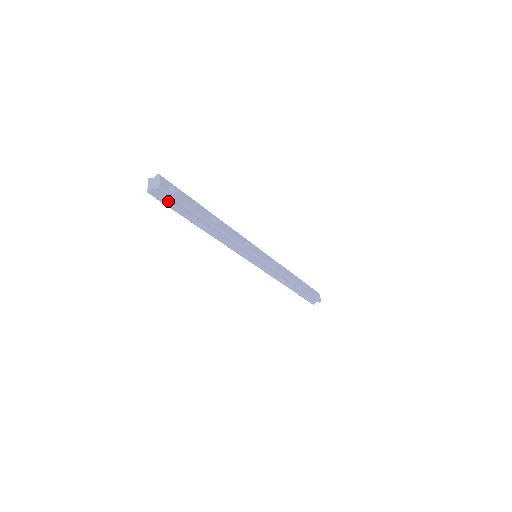
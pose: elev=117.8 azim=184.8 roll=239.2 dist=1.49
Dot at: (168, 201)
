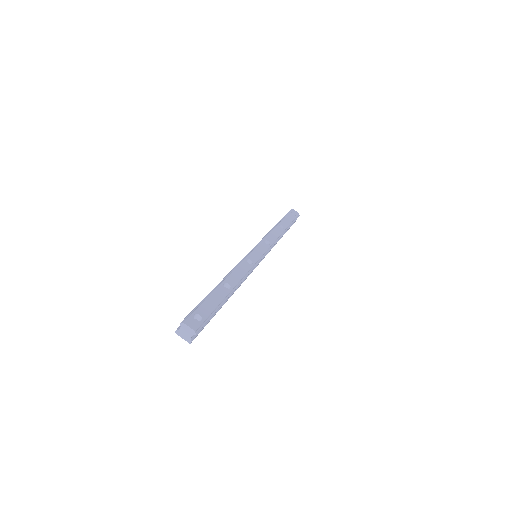
Dot at: occluded
